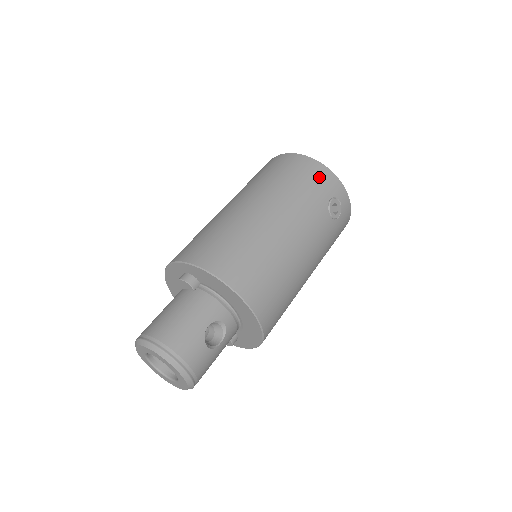
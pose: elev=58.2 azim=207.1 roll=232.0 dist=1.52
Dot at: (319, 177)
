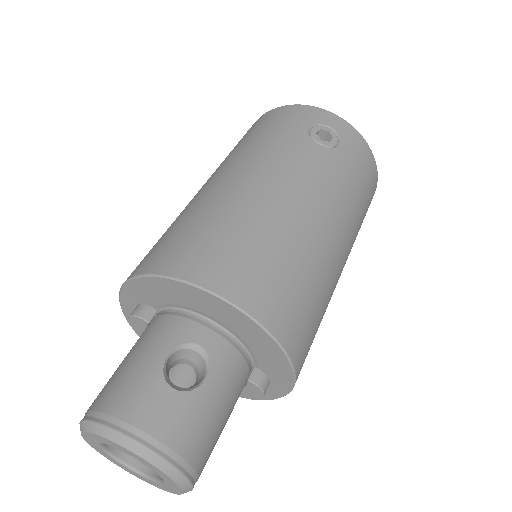
Dot at: (283, 117)
